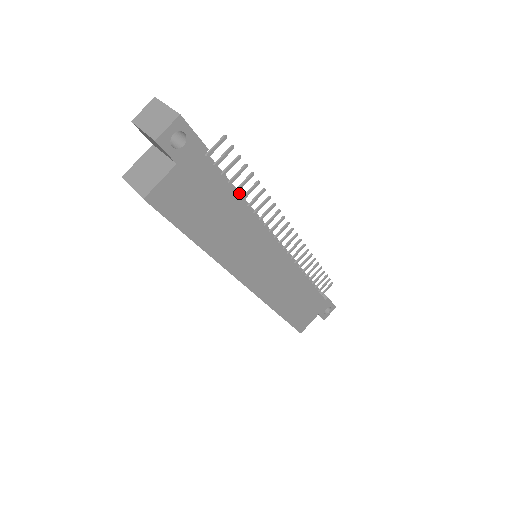
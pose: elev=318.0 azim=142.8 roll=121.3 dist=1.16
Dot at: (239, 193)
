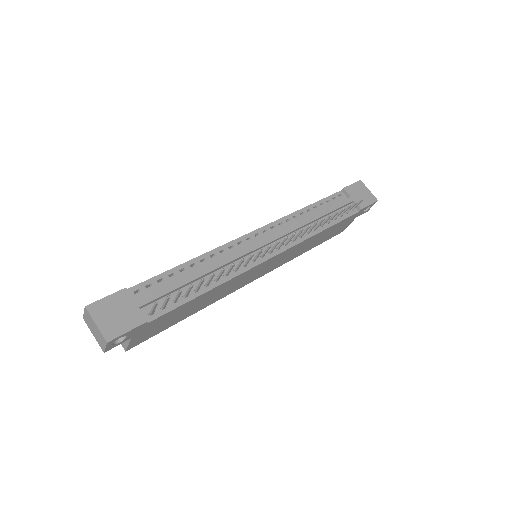
Dot at: (204, 275)
